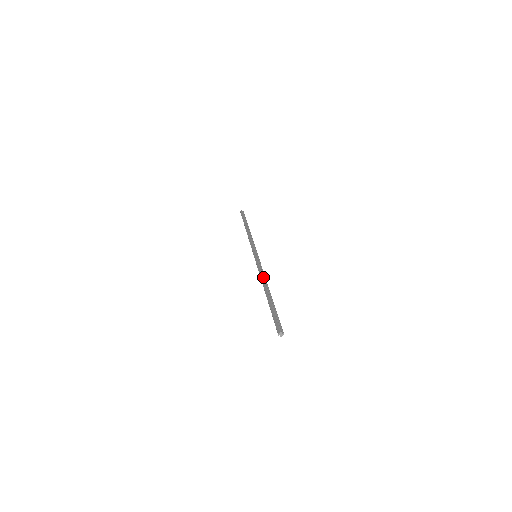
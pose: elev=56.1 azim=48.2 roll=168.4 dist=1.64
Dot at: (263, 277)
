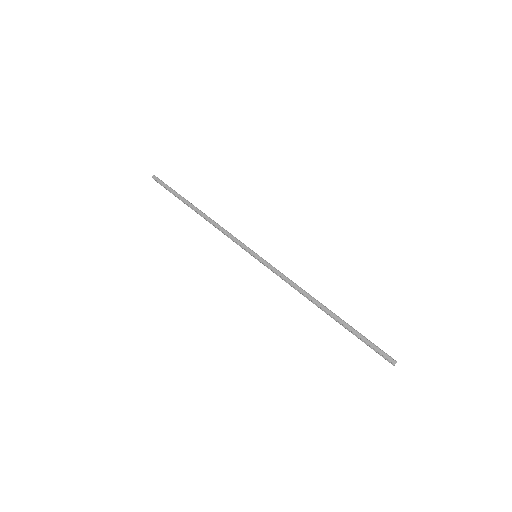
Dot at: occluded
